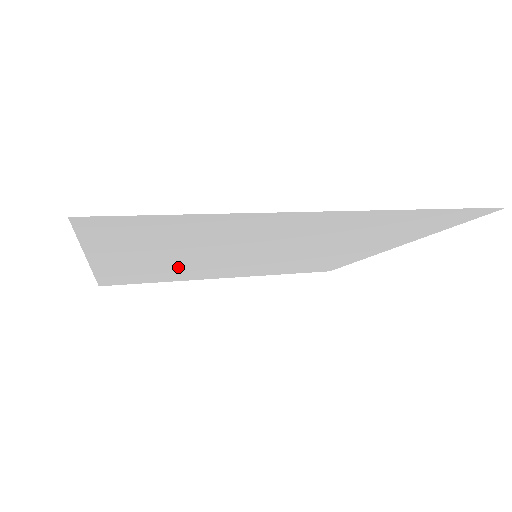
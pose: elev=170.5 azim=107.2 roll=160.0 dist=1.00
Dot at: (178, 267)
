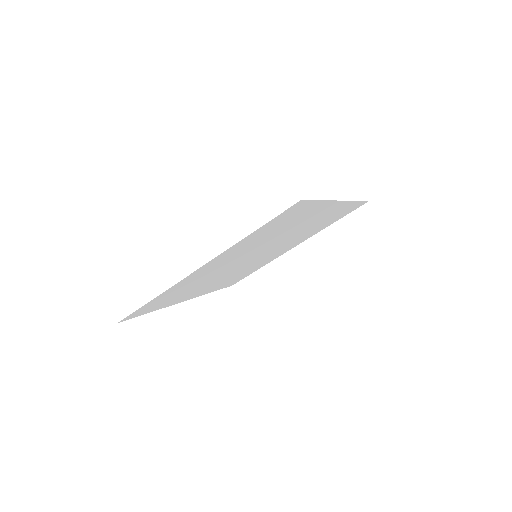
Dot at: (209, 276)
